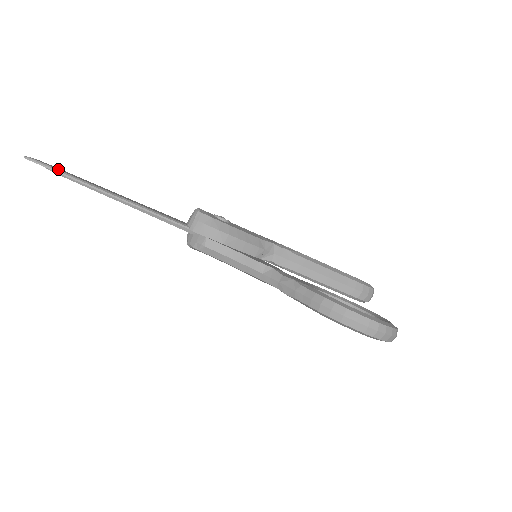
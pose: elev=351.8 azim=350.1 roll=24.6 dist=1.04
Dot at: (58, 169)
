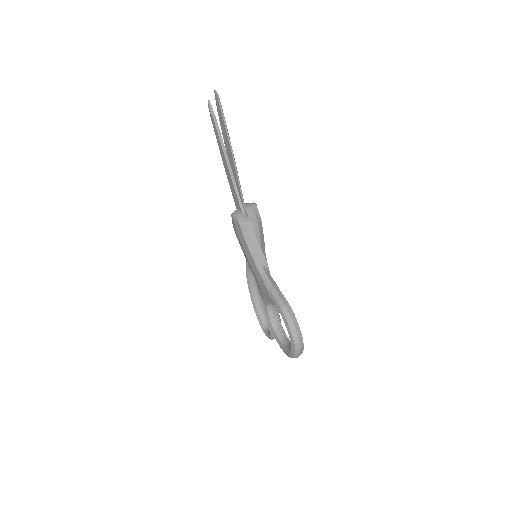
Dot at: occluded
